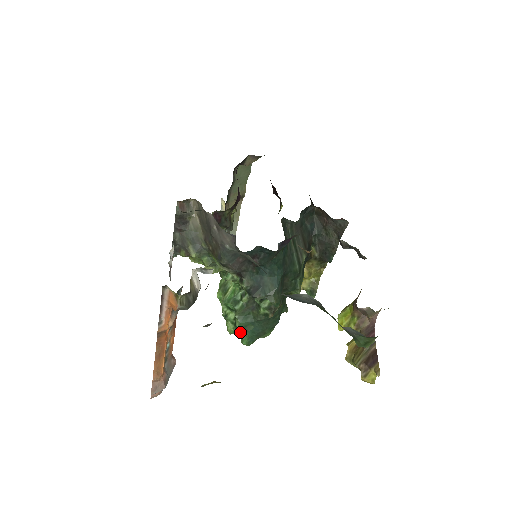
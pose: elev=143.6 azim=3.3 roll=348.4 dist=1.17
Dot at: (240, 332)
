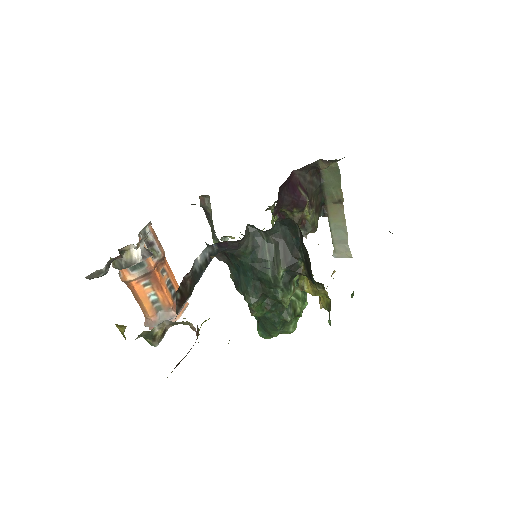
Dot at: (257, 322)
